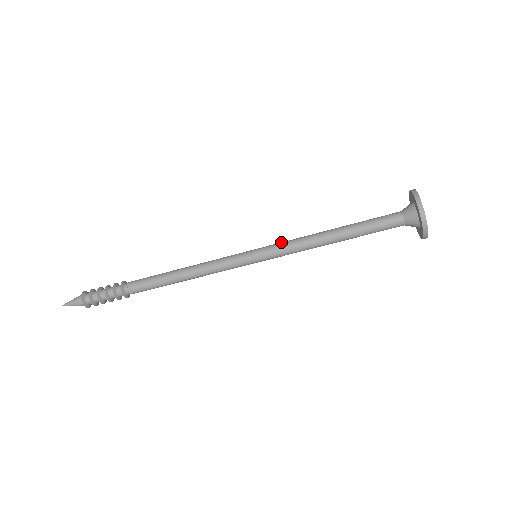
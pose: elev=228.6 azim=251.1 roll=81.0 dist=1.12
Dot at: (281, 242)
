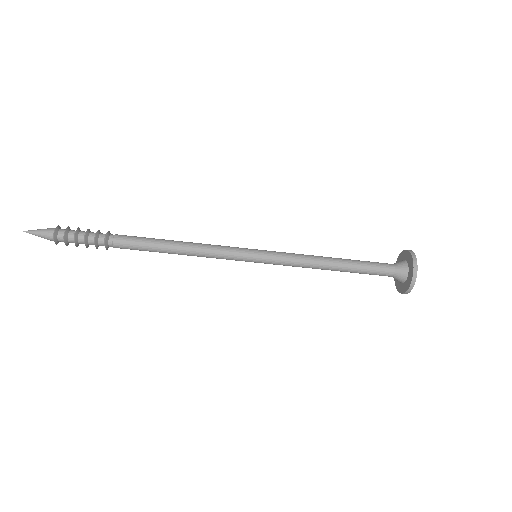
Dot at: occluded
